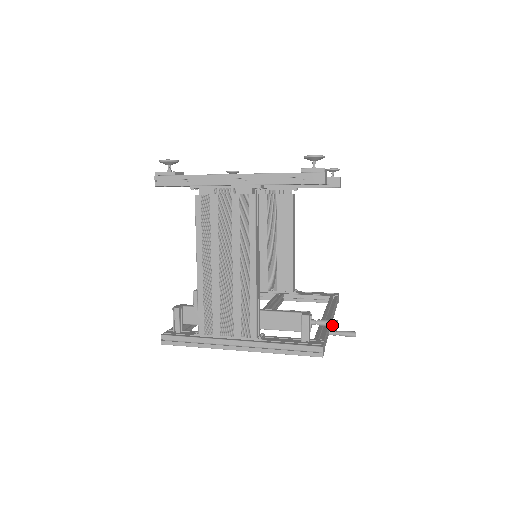
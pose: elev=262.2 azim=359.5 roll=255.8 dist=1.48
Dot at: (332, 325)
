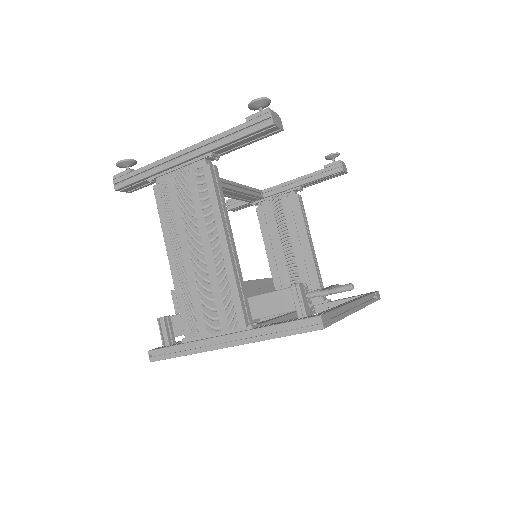
Dot at: (327, 287)
